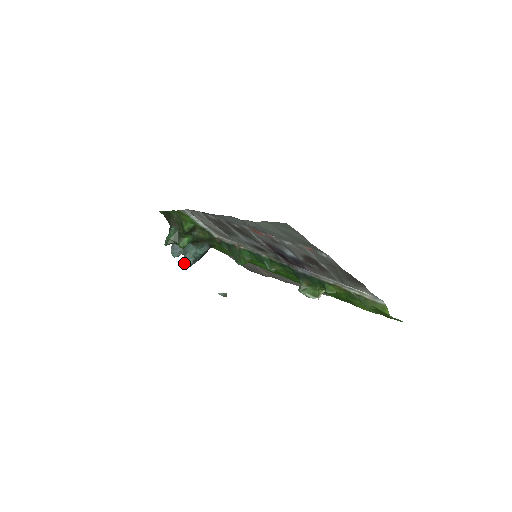
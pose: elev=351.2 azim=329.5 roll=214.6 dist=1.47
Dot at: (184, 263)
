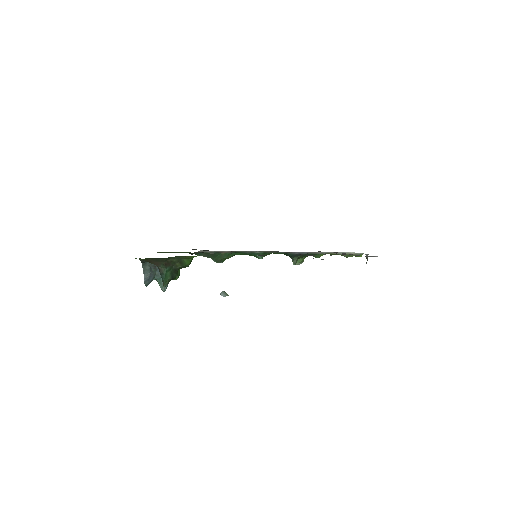
Dot at: (163, 287)
